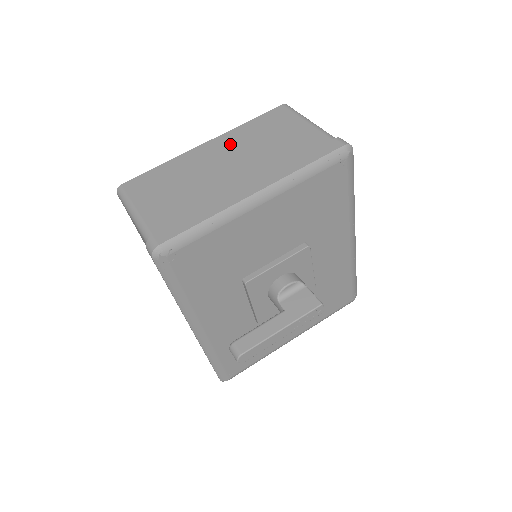
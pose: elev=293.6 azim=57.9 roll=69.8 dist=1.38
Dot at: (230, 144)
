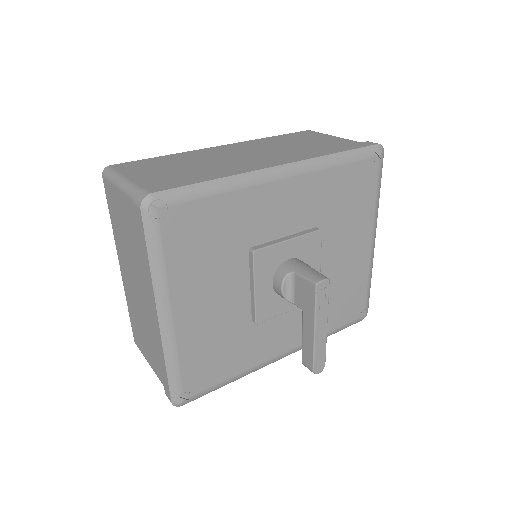
Dot at: (124, 259)
